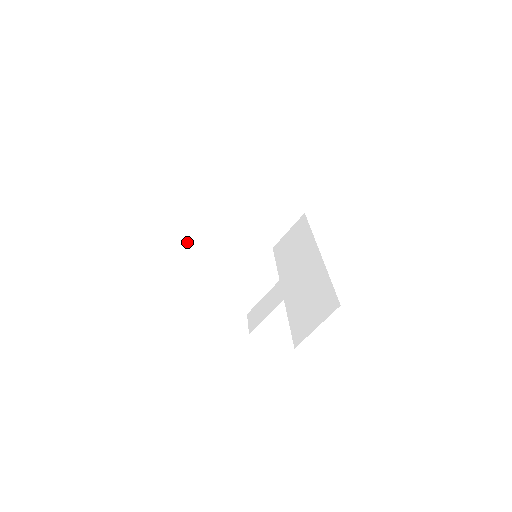
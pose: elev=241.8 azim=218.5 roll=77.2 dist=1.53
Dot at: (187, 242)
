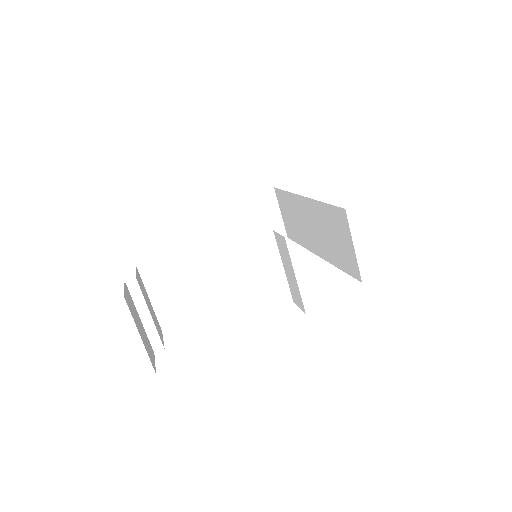
Dot at: (194, 307)
